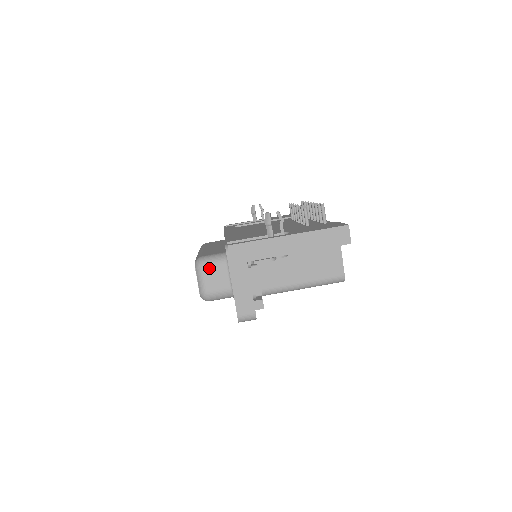
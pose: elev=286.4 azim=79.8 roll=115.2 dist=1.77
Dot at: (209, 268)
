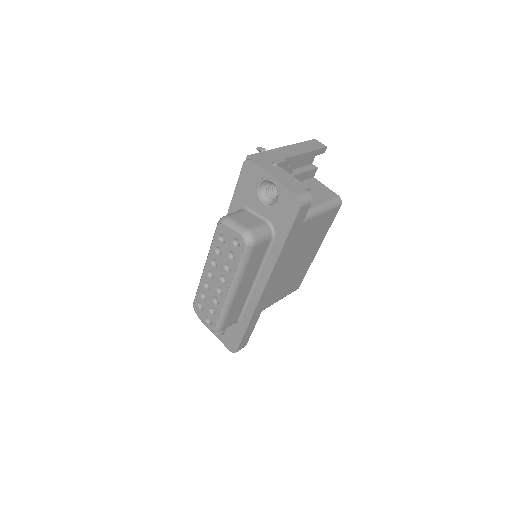
Dot at: (235, 216)
